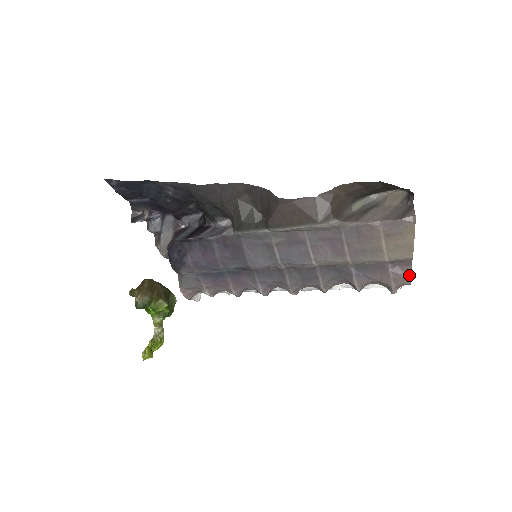
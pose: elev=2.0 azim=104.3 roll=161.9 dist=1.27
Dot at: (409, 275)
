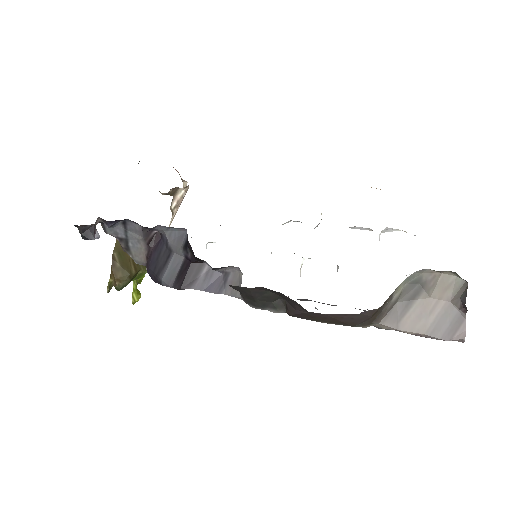
Dot at: occluded
